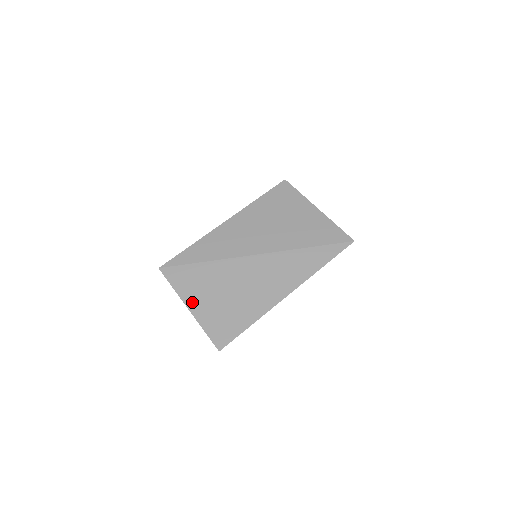
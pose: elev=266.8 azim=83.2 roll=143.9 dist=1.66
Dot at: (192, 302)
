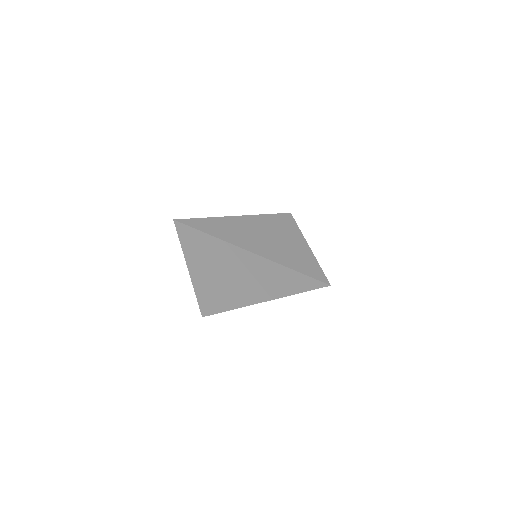
Dot at: (193, 263)
